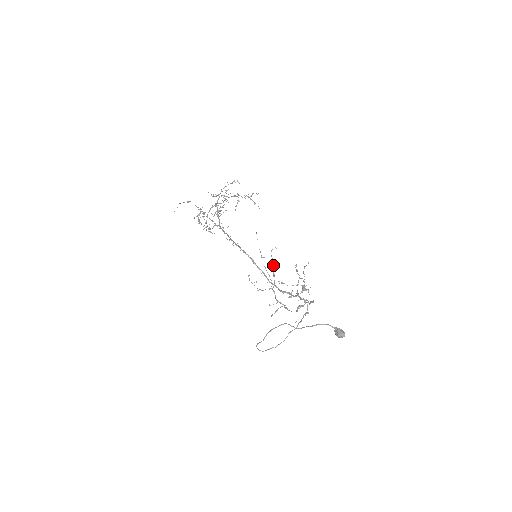
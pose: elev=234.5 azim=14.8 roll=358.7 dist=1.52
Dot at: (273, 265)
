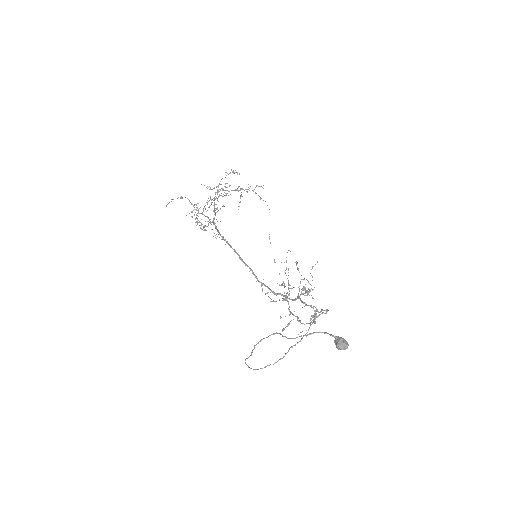
Dot at: occluded
